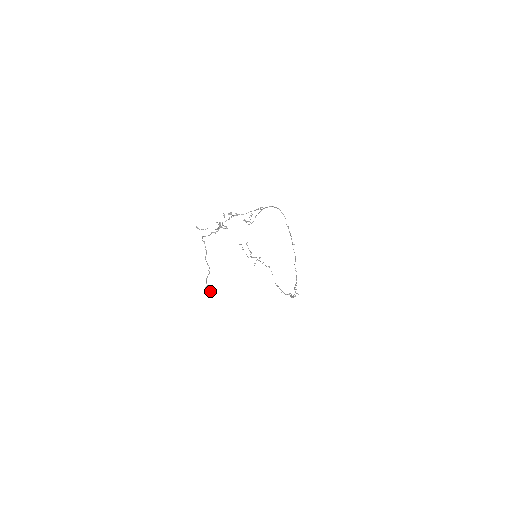
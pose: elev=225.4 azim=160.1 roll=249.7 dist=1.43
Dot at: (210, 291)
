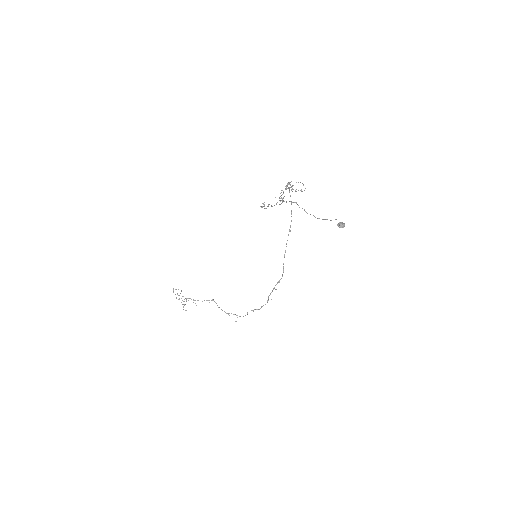
Dot at: (344, 224)
